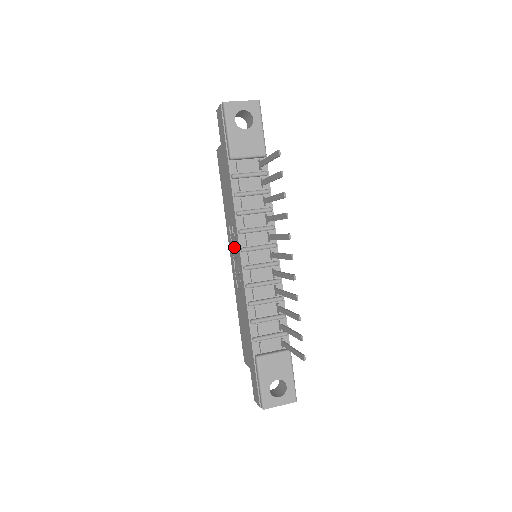
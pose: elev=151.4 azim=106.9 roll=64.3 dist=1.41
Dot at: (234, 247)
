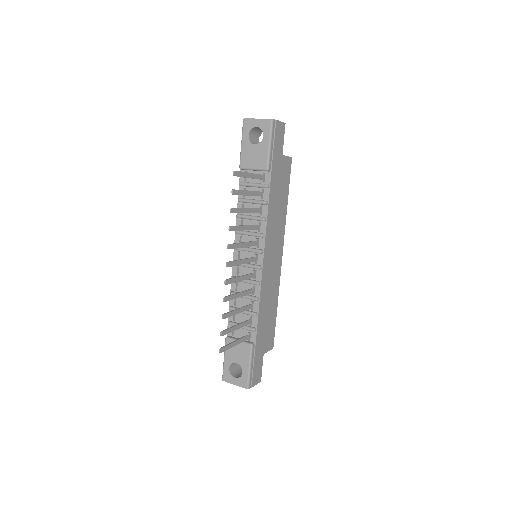
Dot at: occluded
